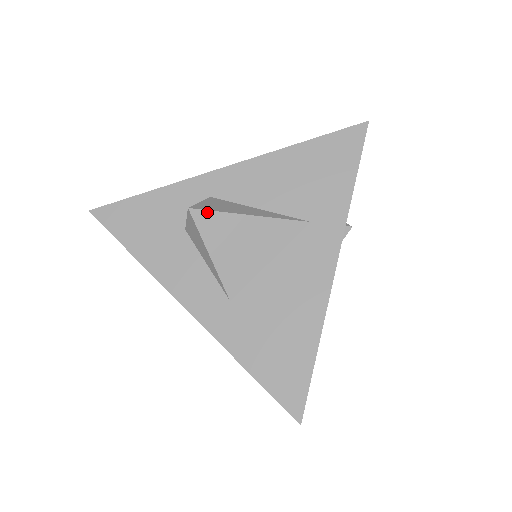
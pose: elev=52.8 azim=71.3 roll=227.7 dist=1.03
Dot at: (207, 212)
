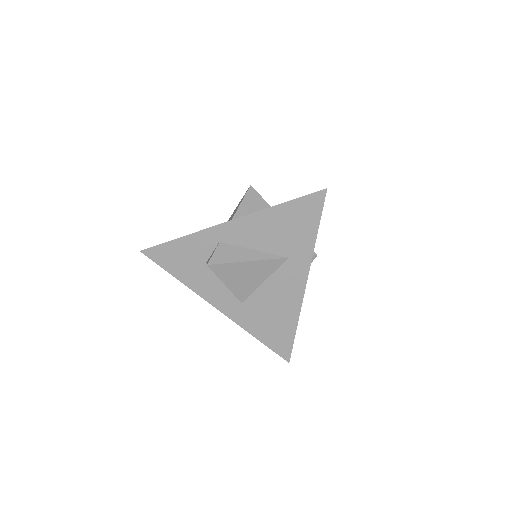
Dot at: (219, 265)
